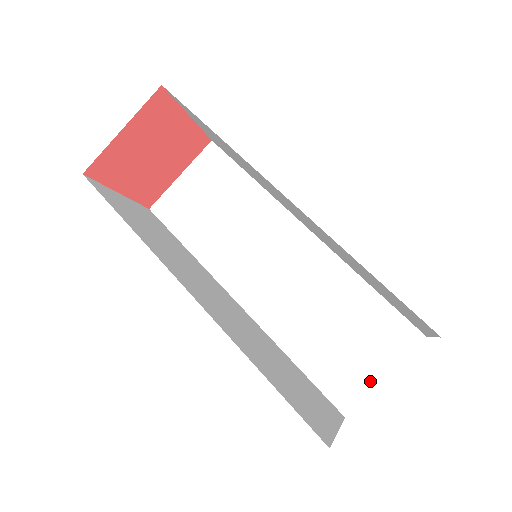
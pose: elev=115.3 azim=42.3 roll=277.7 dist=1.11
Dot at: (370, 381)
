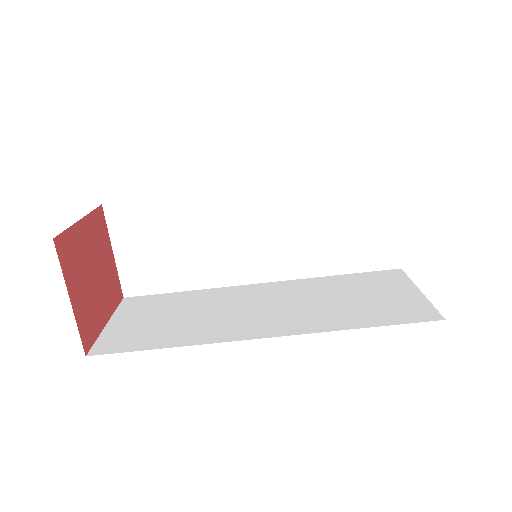
Dot at: (394, 233)
